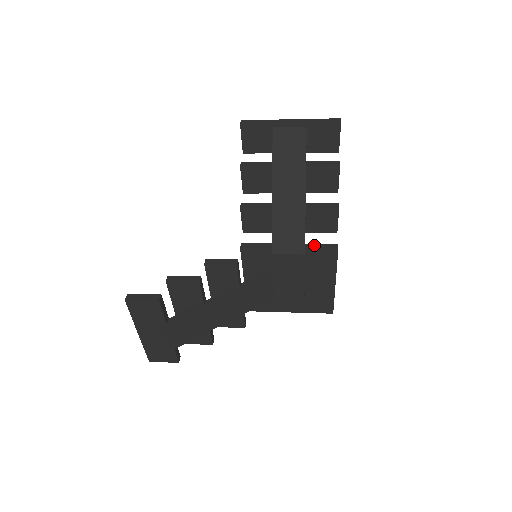
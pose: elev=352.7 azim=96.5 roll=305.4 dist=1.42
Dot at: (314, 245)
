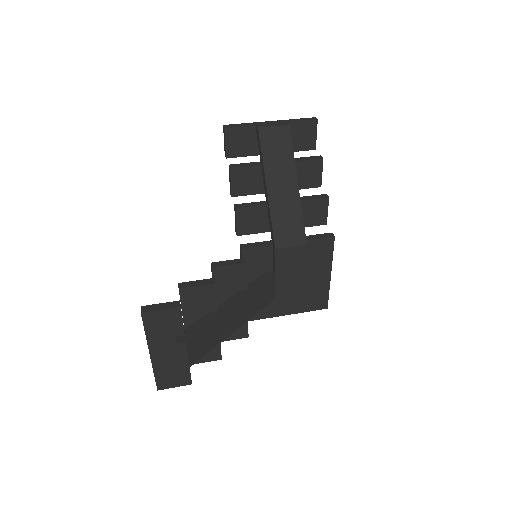
Dot at: (311, 236)
